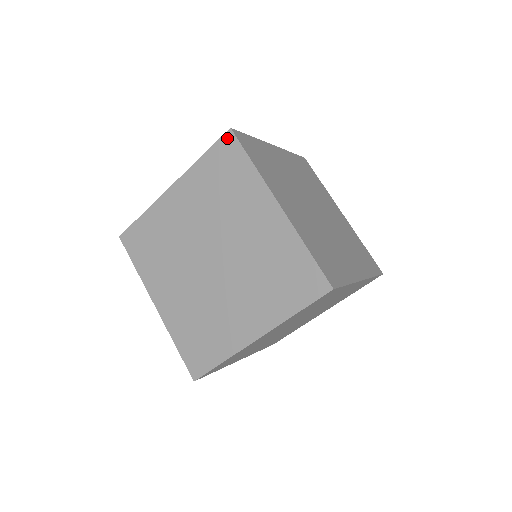
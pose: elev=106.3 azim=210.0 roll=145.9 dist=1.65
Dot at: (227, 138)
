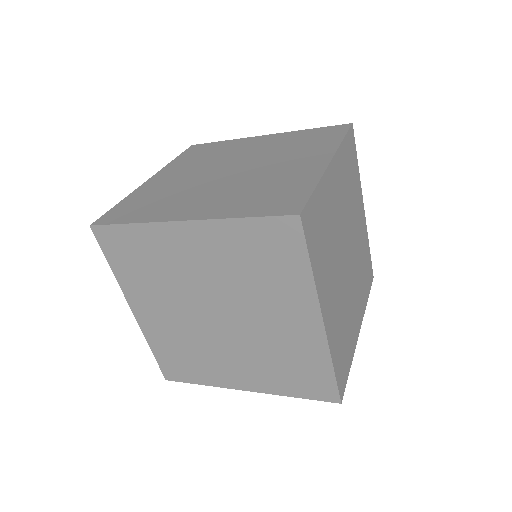
Dot at: (289, 223)
